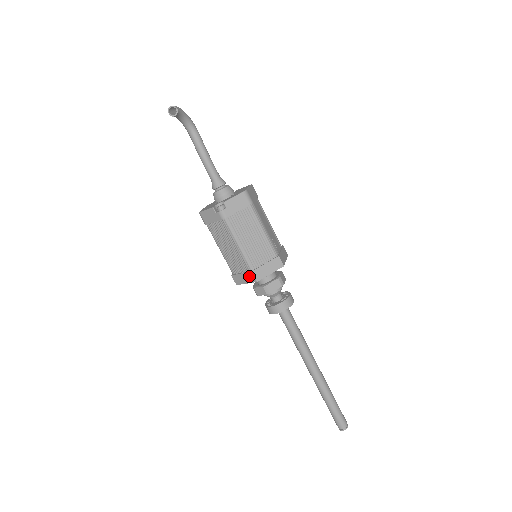
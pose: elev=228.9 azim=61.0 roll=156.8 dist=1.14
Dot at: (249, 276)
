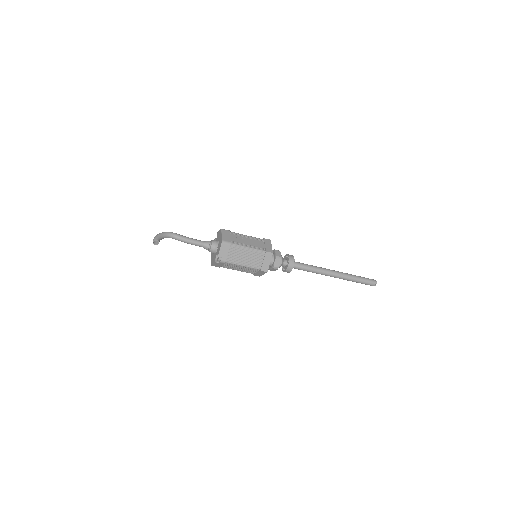
Dot at: (261, 272)
